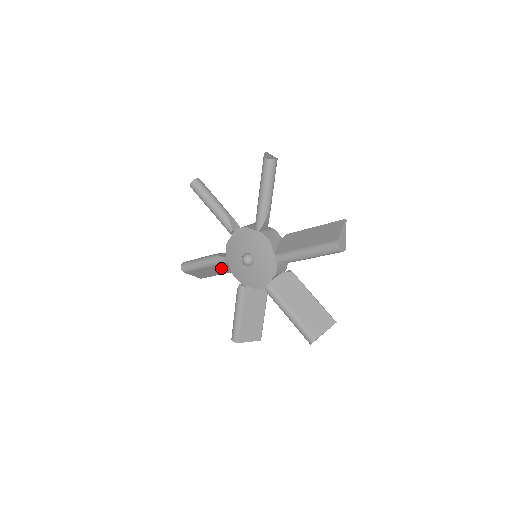
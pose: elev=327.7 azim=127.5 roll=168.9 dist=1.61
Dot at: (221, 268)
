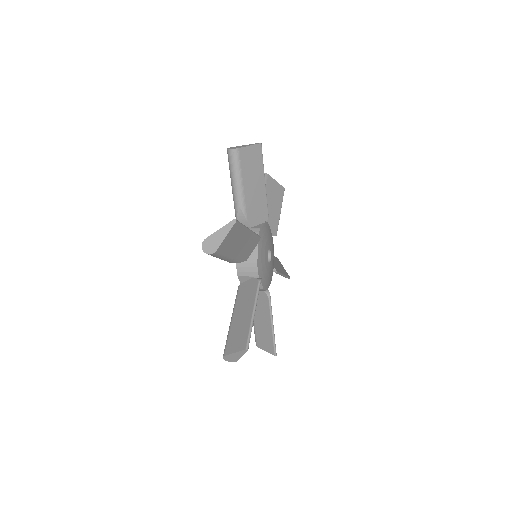
Dot at: occluded
